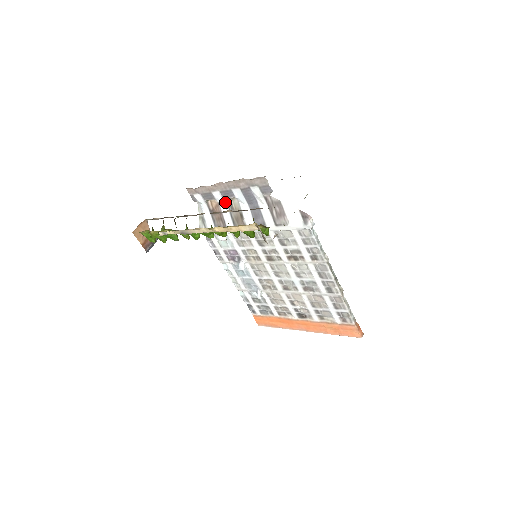
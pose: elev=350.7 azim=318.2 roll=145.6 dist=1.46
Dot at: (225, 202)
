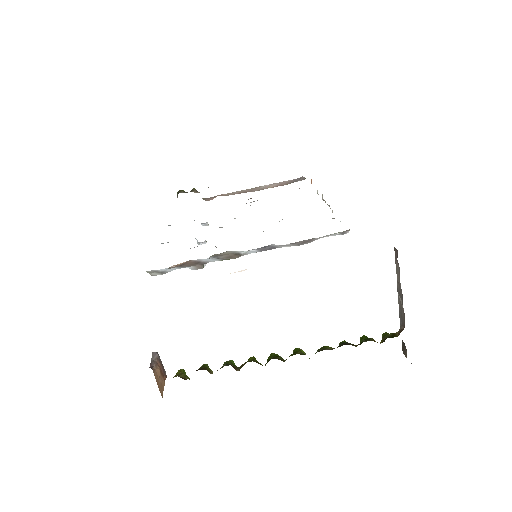
Dot at: occluded
